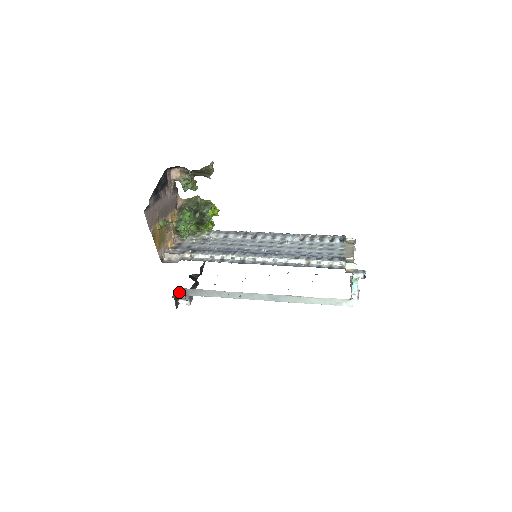
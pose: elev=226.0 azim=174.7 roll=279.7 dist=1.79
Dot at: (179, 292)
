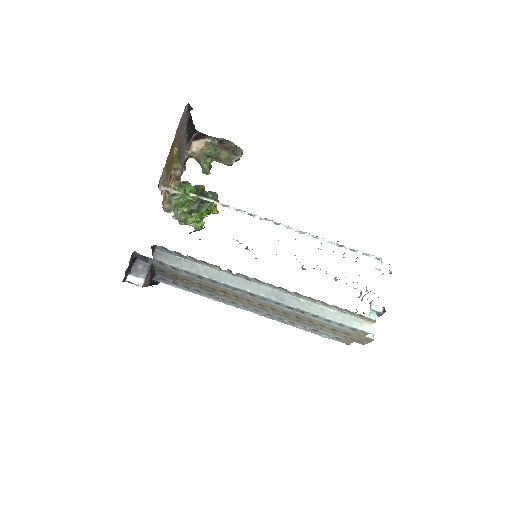
Dot at: (135, 264)
